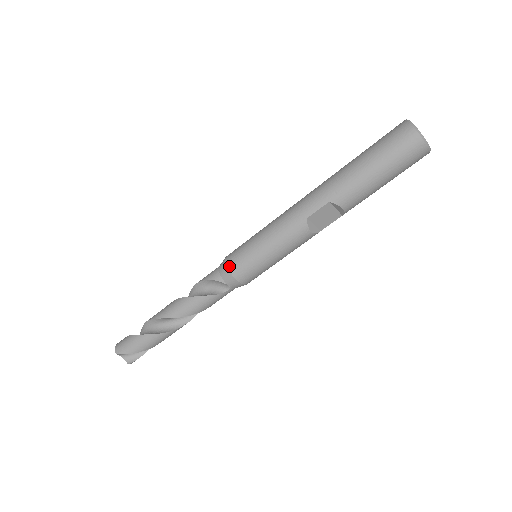
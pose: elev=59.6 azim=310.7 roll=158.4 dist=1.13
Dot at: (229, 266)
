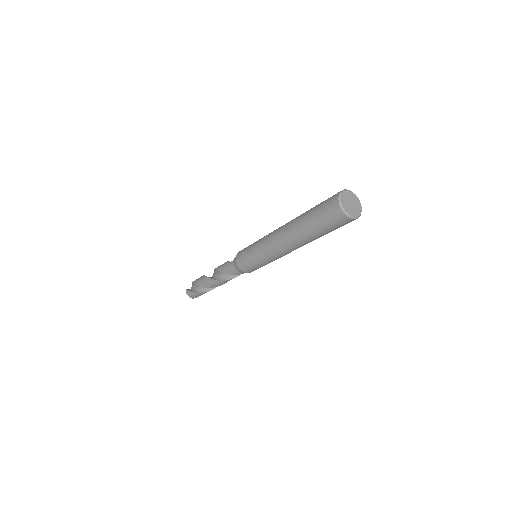
Dot at: occluded
